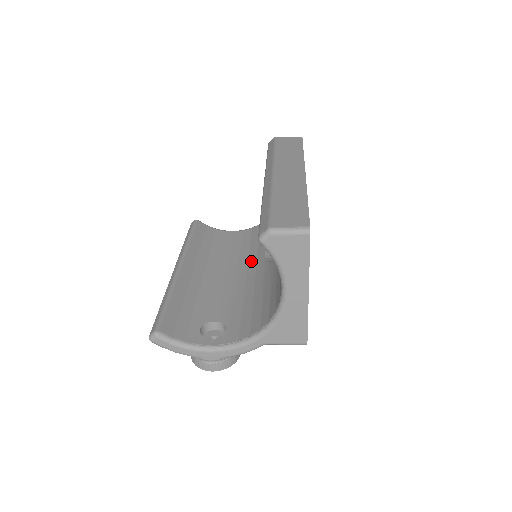
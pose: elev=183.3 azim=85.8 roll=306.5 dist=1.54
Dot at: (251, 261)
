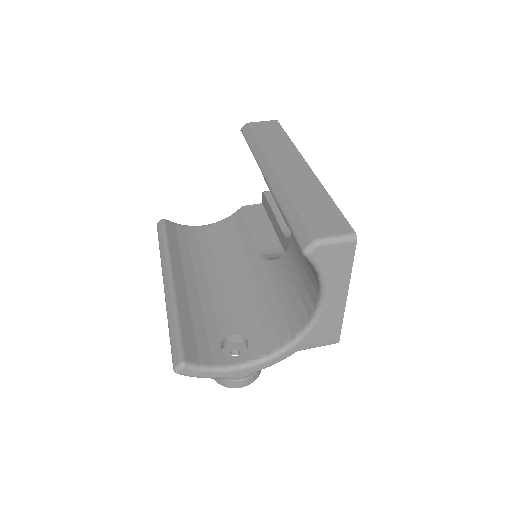
Dot at: (242, 259)
